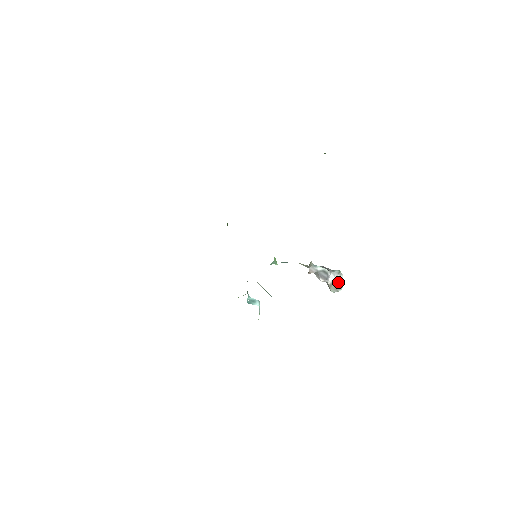
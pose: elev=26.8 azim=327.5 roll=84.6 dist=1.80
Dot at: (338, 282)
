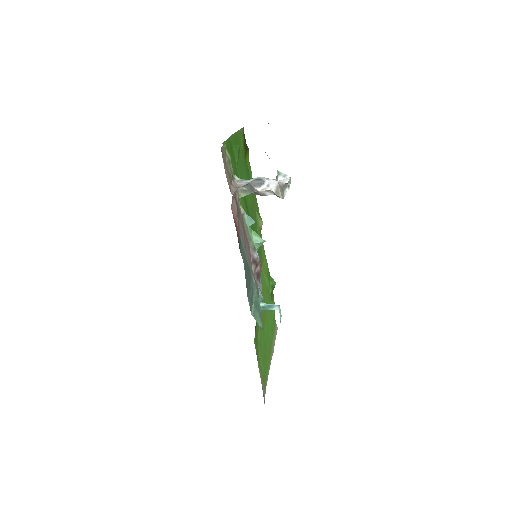
Dot at: (282, 183)
